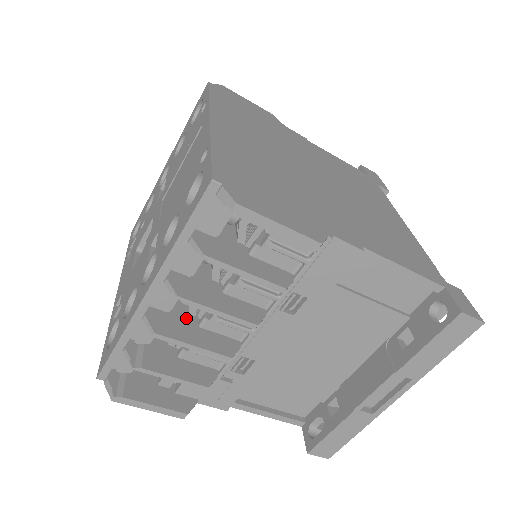
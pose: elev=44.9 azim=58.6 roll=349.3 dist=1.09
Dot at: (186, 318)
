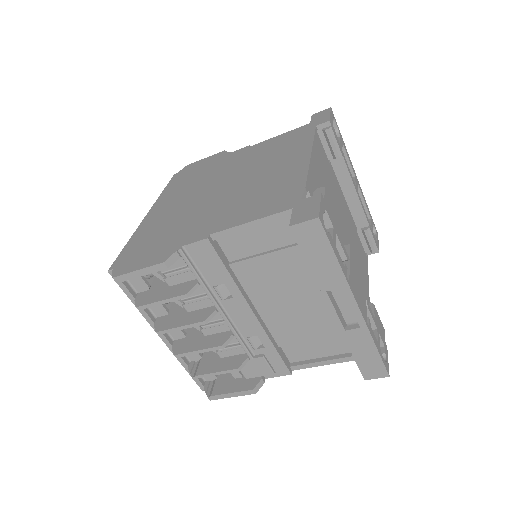
Dot at: (198, 335)
